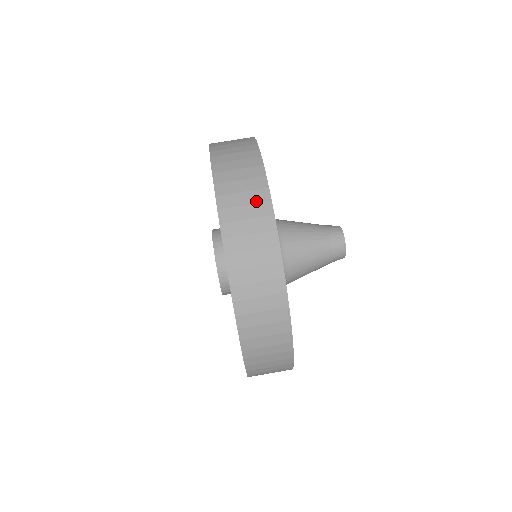
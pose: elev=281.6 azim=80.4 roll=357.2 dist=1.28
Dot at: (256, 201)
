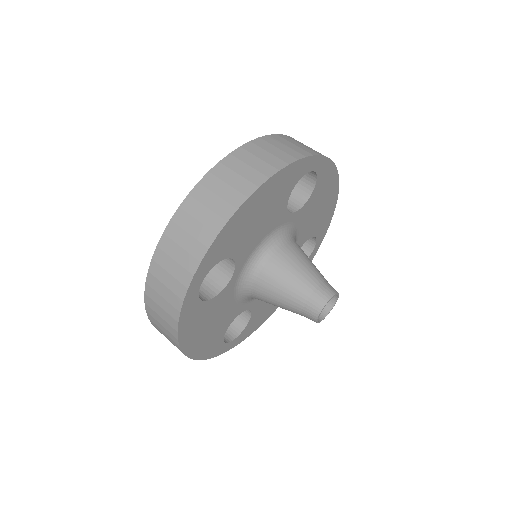
Dot at: (316, 151)
